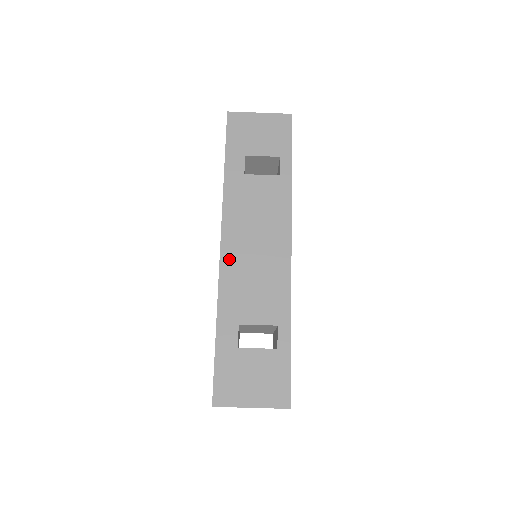
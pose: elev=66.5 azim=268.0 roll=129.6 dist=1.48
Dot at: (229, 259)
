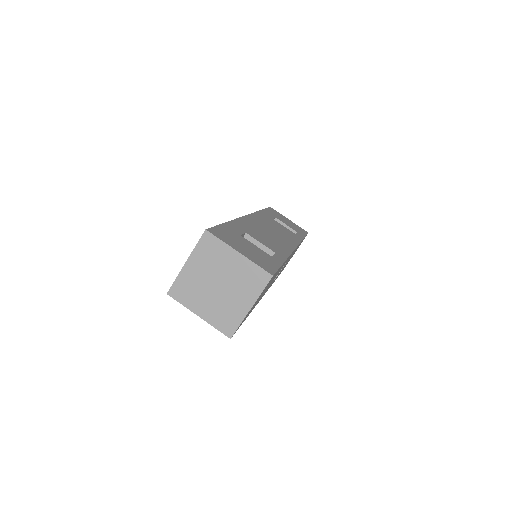
Dot at: (250, 220)
